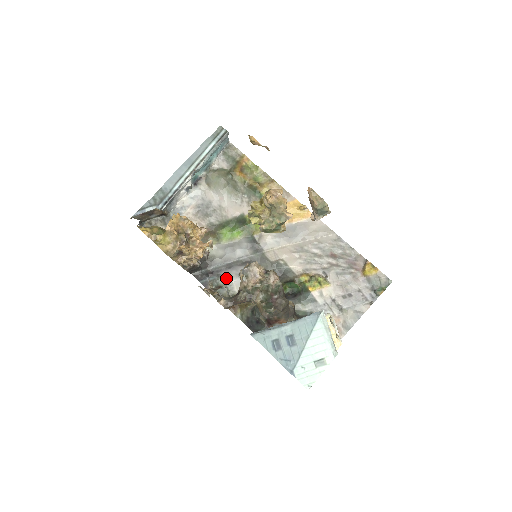
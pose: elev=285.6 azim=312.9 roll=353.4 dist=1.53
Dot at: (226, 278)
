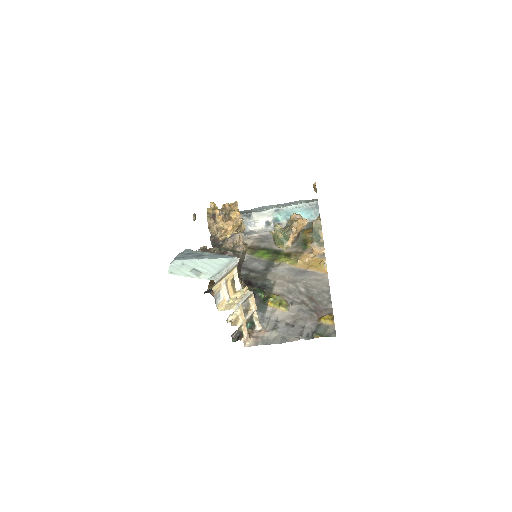
Dot at: occluded
